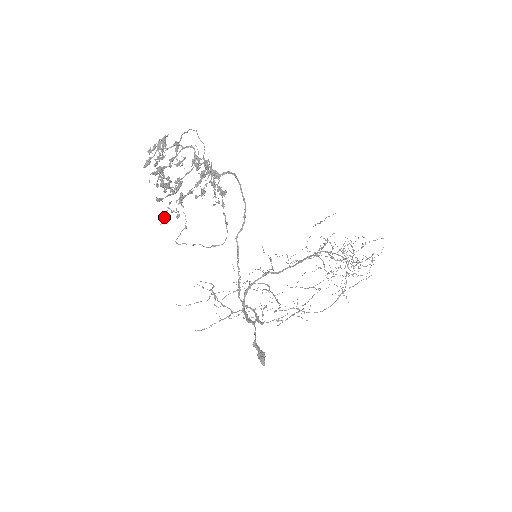
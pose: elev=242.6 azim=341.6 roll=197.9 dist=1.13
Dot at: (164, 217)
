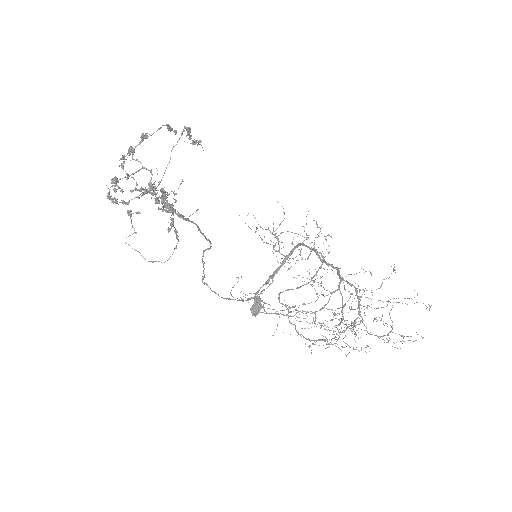
Dot at: (153, 195)
